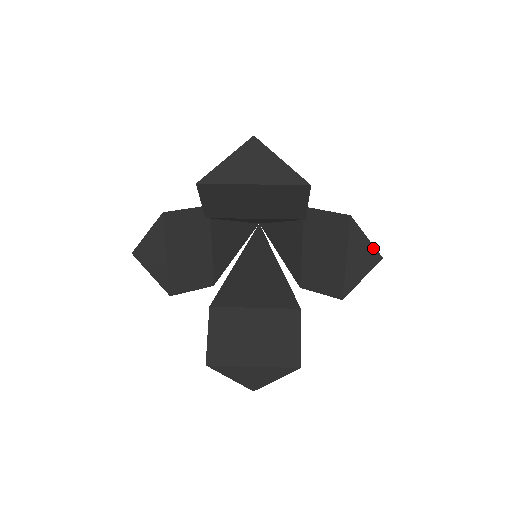
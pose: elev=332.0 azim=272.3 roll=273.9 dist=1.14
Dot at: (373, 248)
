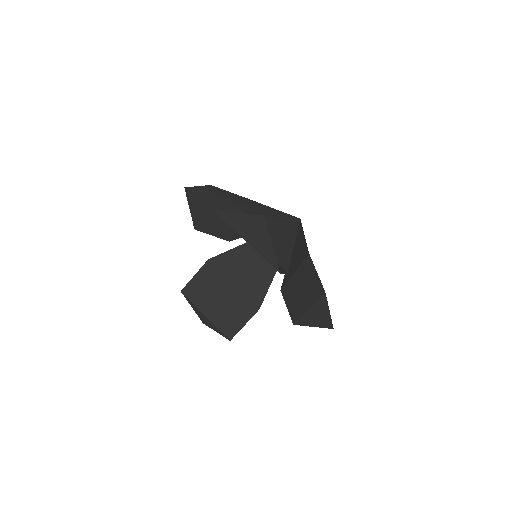
Dot at: (330, 319)
